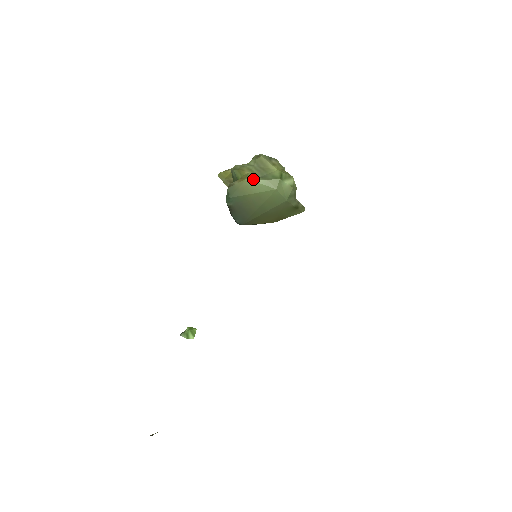
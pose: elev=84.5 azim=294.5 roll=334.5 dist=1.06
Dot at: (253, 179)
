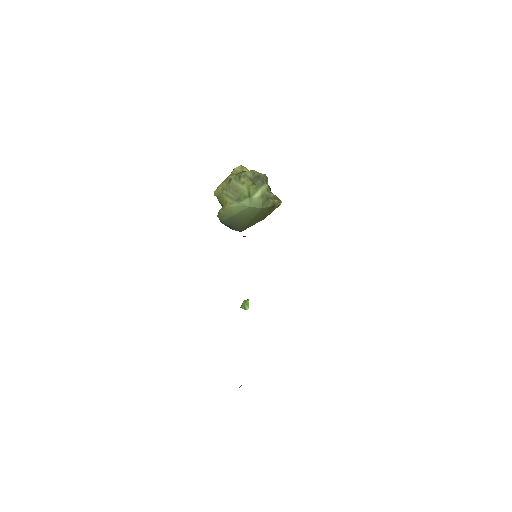
Dot at: (231, 205)
